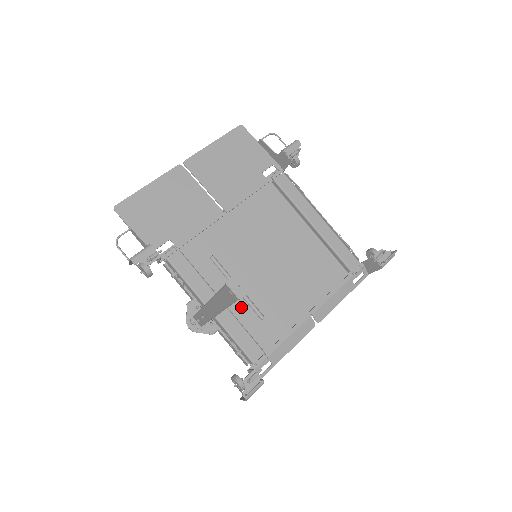
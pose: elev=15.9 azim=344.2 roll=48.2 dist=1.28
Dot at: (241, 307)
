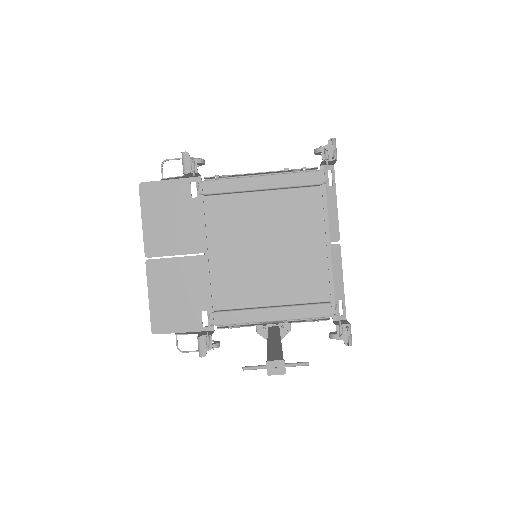
Dot at: (286, 294)
